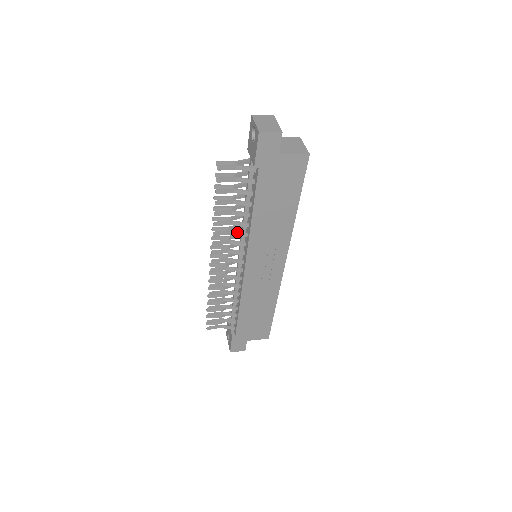
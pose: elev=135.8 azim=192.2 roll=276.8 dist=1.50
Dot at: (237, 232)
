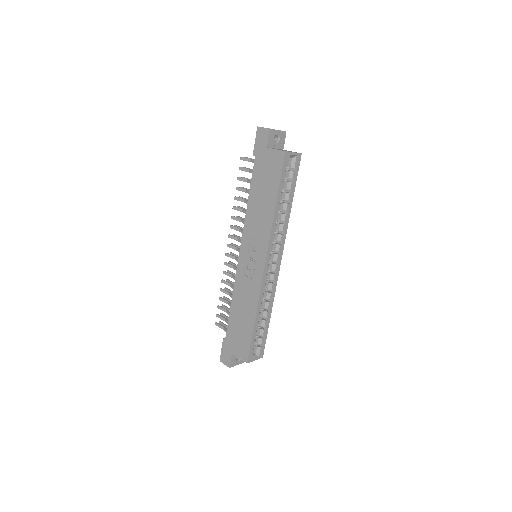
Dot at: (244, 220)
